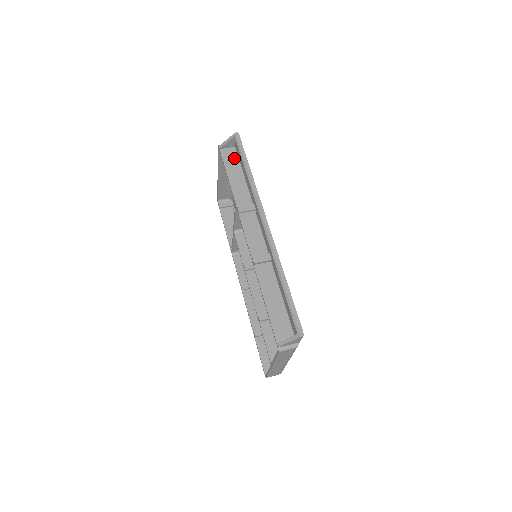
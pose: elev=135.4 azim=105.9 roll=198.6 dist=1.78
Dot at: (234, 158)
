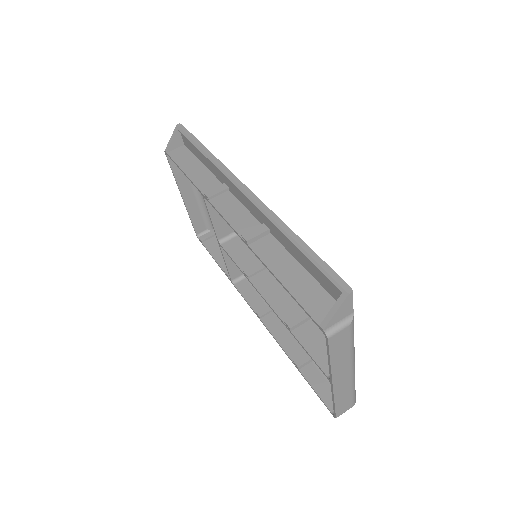
Dot at: (186, 154)
